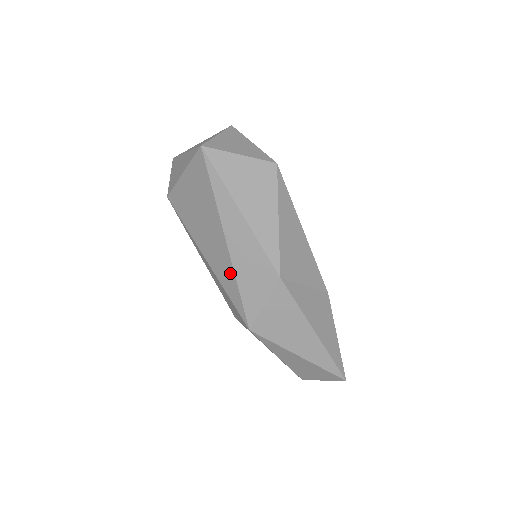
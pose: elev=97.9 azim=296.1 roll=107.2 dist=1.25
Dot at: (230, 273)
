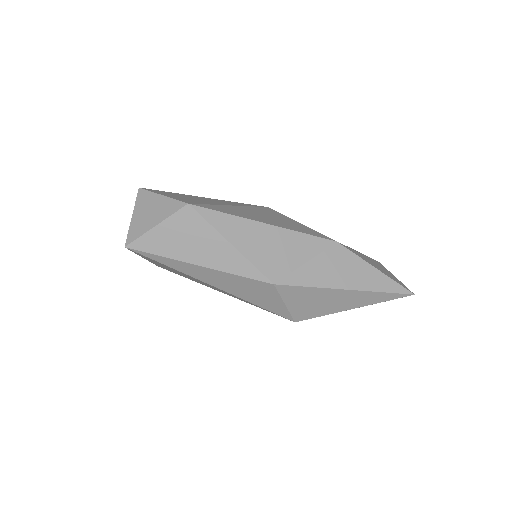
Dot at: (241, 299)
